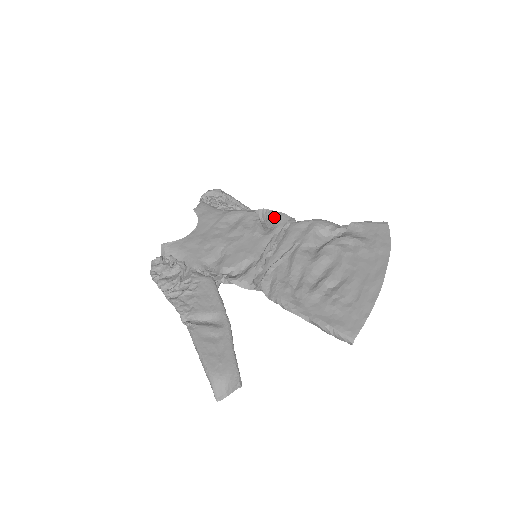
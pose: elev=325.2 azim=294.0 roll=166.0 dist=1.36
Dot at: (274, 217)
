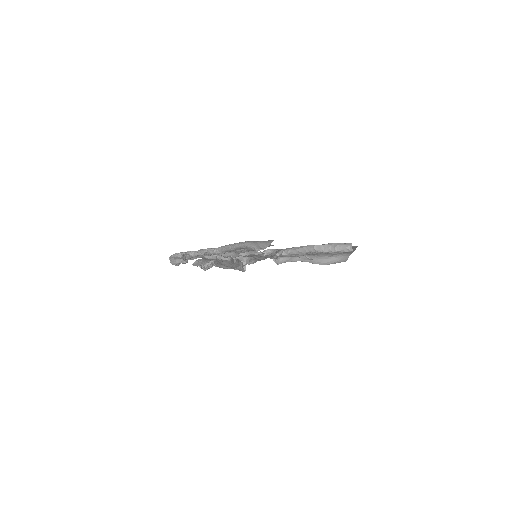
Dot at: occluded
